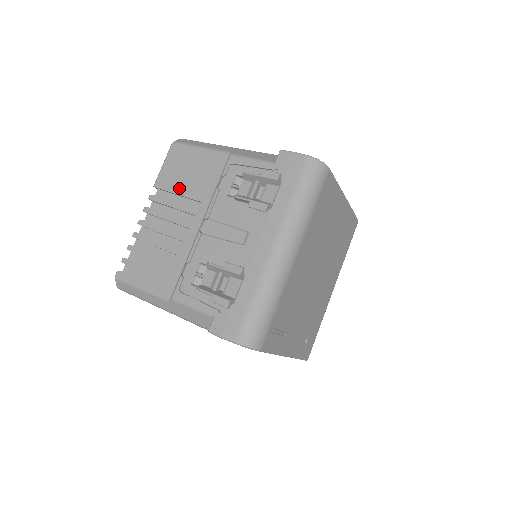
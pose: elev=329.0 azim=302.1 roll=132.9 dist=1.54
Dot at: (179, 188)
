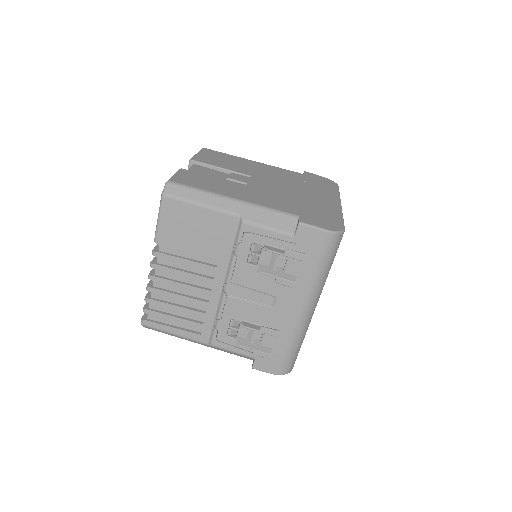
Dot at: (188, 248)
